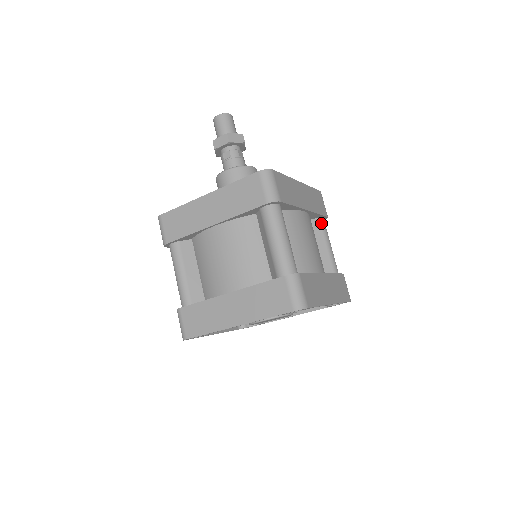
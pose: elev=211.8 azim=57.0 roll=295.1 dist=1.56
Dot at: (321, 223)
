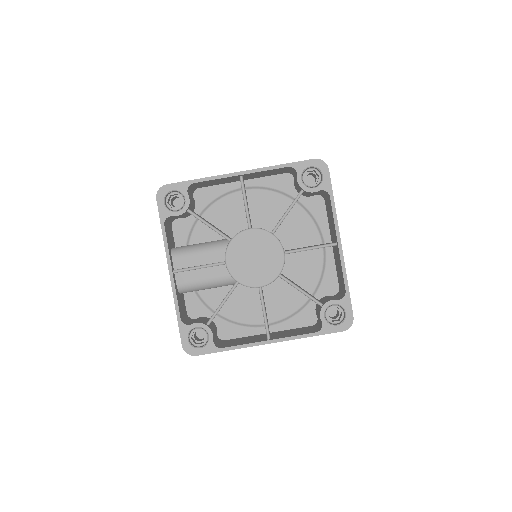
Dot at: occluded
